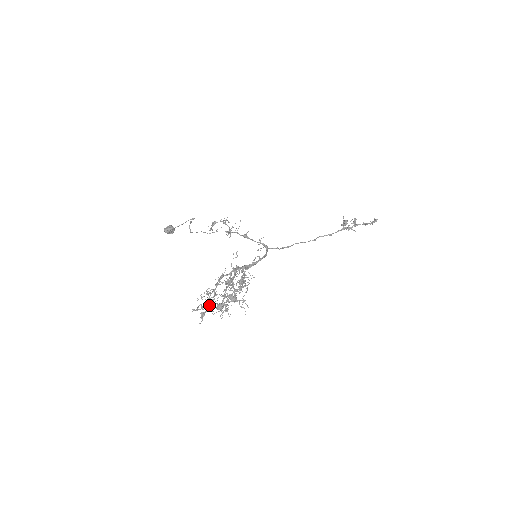
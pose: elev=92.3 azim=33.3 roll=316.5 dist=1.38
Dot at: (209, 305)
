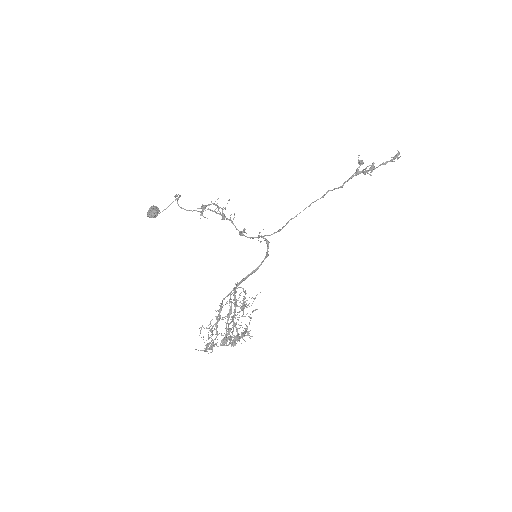
Dot at: (213, 345)
